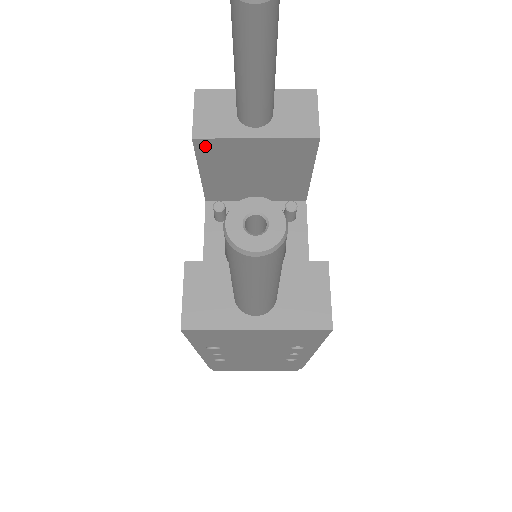
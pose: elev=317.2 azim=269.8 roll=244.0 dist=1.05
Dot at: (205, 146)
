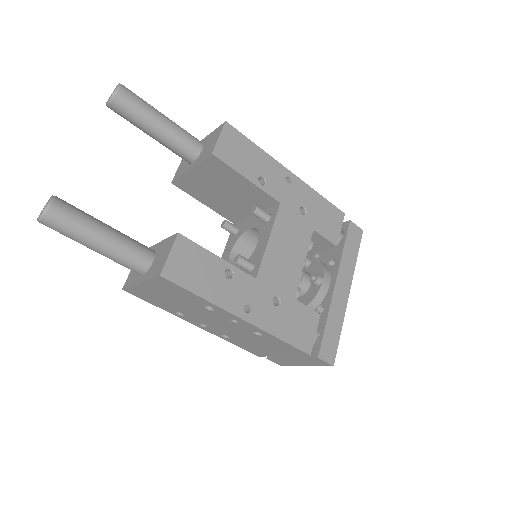
Dot at: (181, 185)
